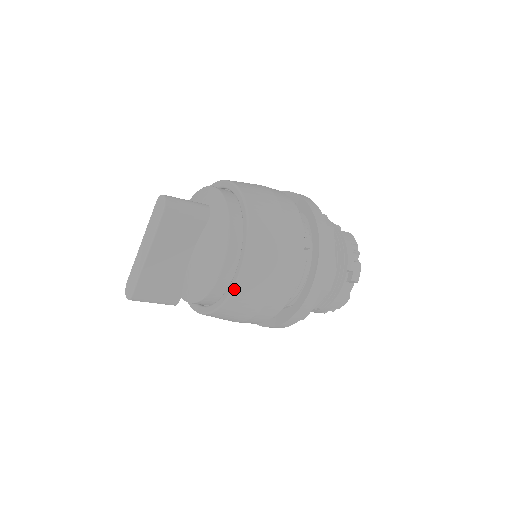
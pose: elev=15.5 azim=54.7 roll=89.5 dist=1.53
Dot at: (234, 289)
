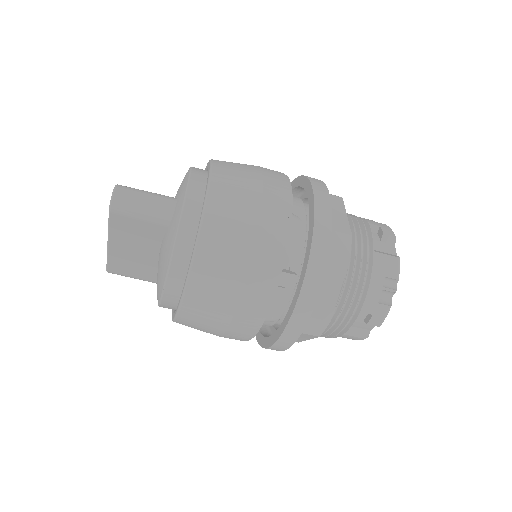
Dot at: (177, 317)
